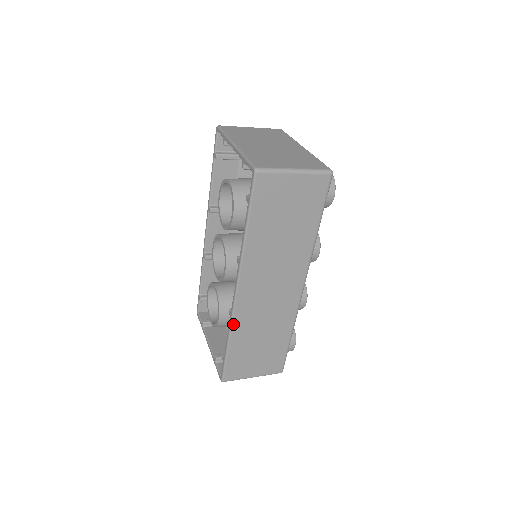
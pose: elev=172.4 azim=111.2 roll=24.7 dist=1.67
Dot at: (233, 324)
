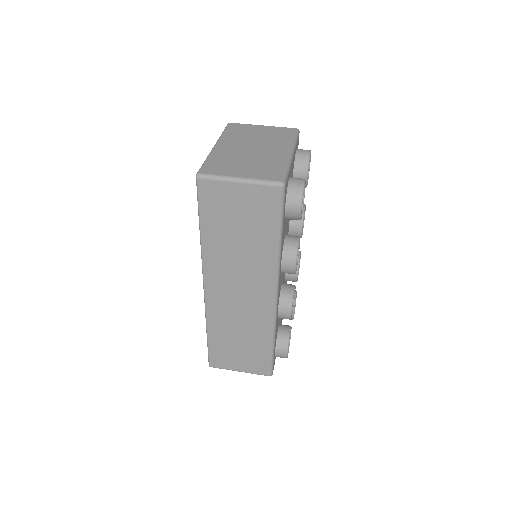
Dot at: (207, 316)
